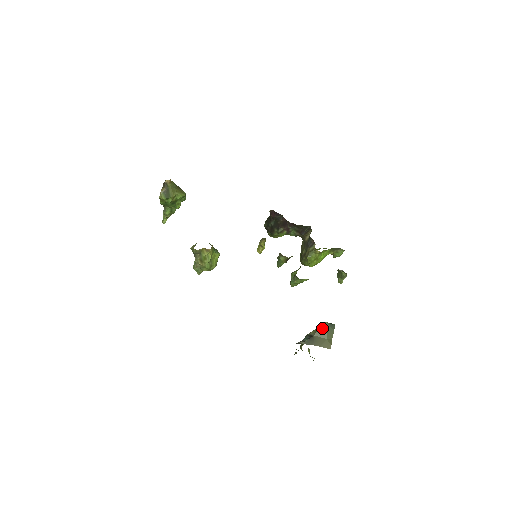
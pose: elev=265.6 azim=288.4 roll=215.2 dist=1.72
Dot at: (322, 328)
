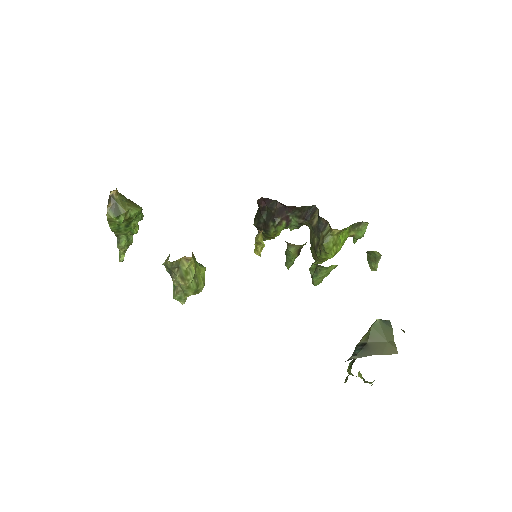
Dot at: (375, 328)
